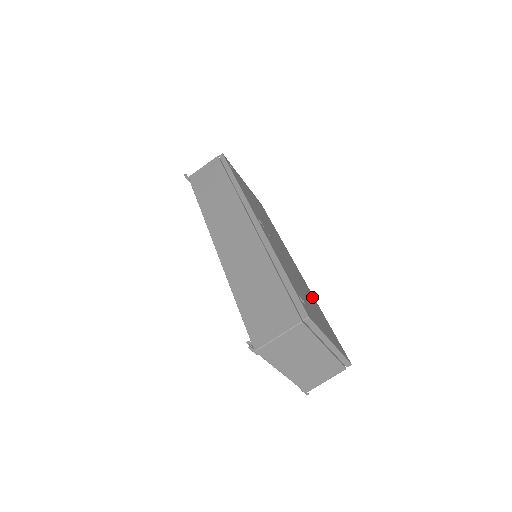
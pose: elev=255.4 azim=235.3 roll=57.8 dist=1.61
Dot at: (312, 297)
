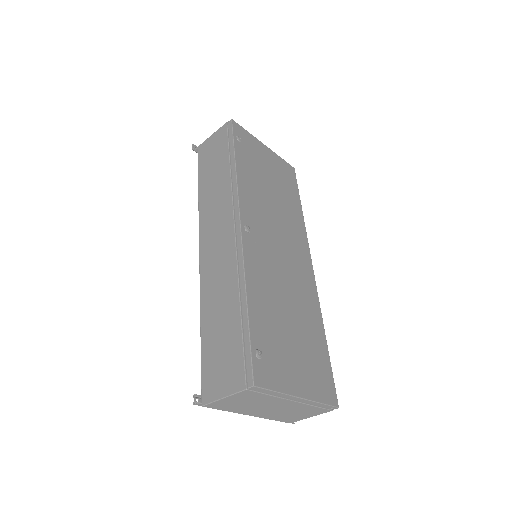
Dot at: (313, 313)
